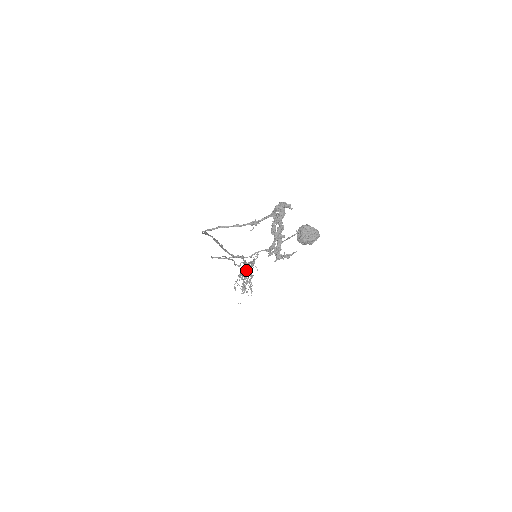
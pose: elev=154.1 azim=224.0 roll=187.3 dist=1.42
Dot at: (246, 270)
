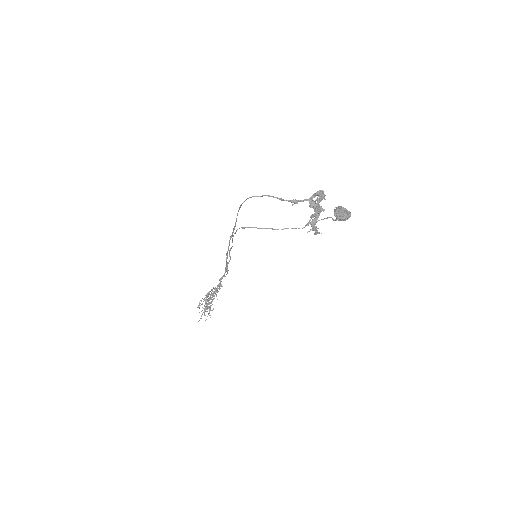
Dot at: (211, 294)
